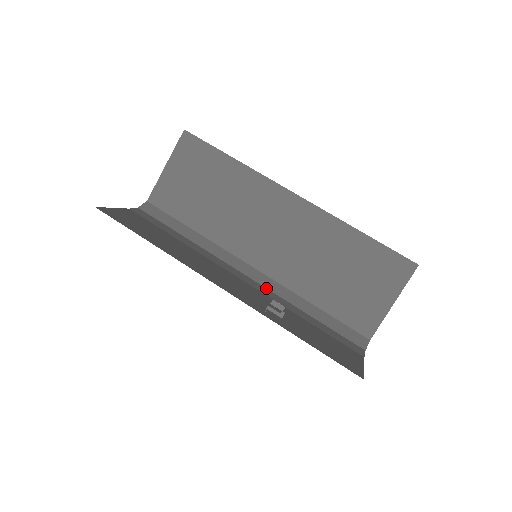
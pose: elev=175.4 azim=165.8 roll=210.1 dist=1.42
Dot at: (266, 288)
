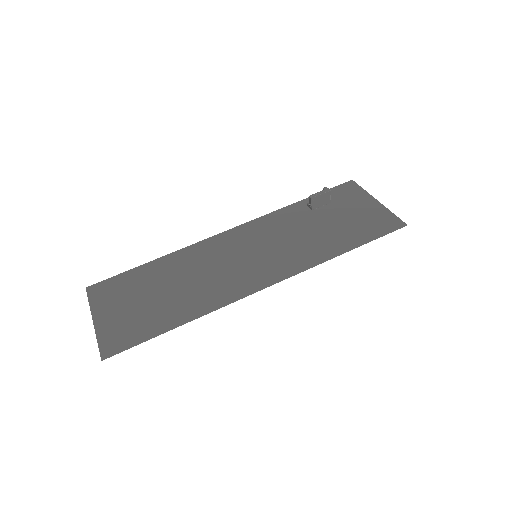
Dot at: occluded
